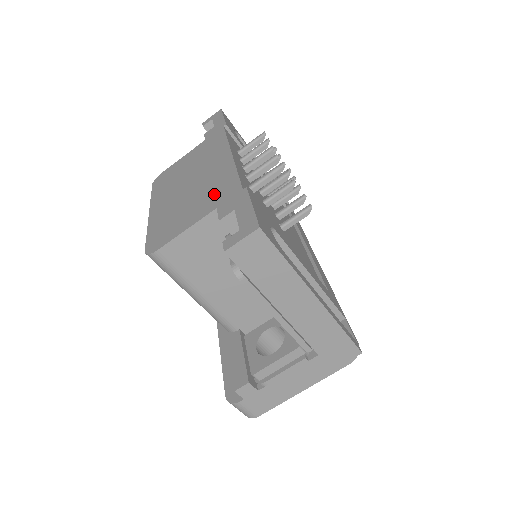
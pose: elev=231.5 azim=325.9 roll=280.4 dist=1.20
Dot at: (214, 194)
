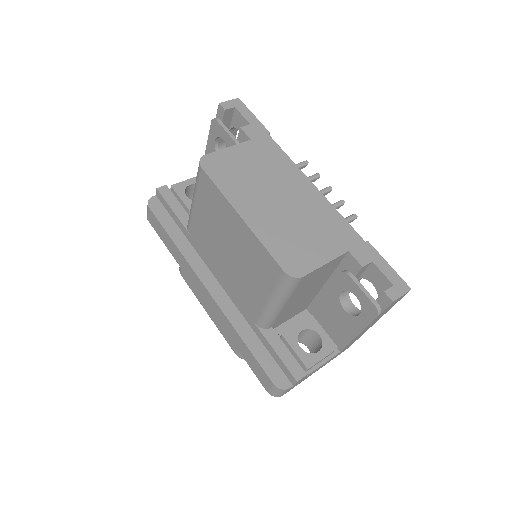
Dot at: (332, 232)
